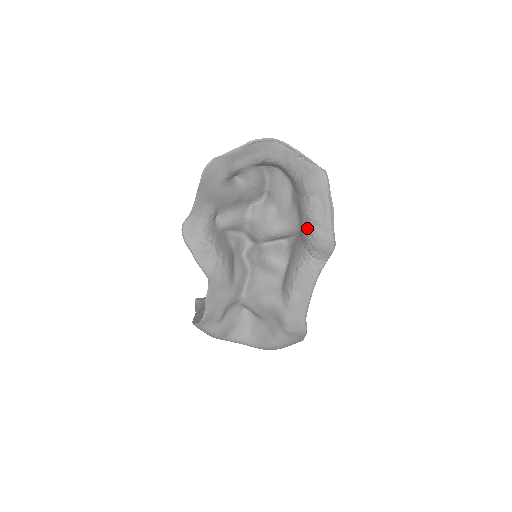
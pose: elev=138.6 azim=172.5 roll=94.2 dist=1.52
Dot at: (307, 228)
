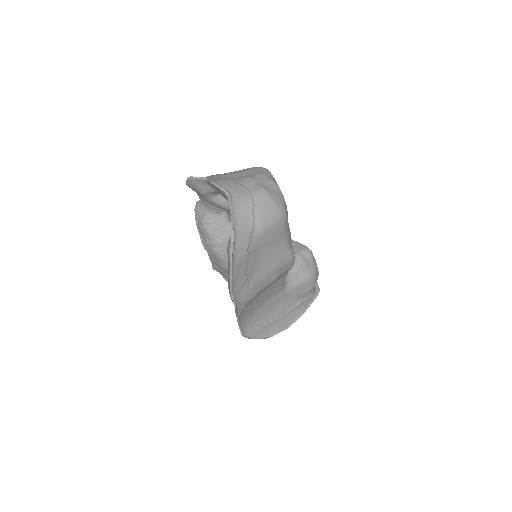
Dot at: occluded
